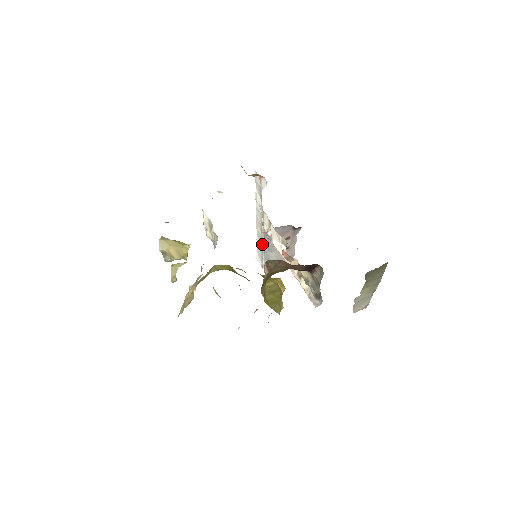
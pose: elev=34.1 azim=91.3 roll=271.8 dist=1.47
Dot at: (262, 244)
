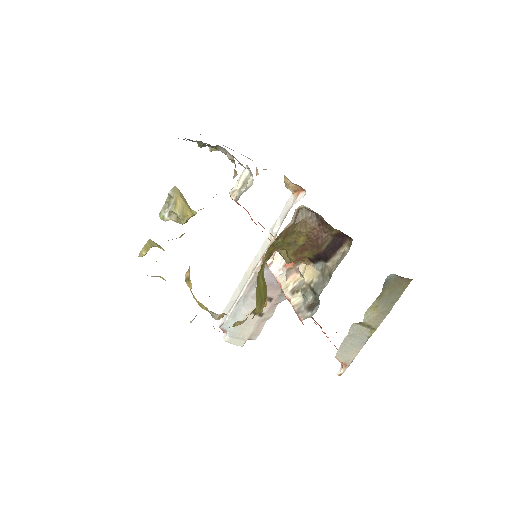
Dot at: (243, 289)
